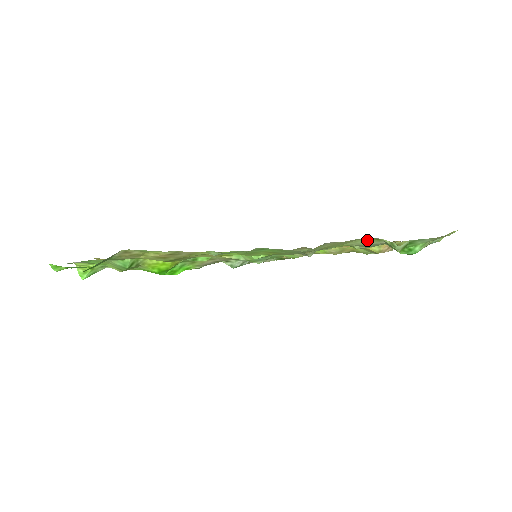
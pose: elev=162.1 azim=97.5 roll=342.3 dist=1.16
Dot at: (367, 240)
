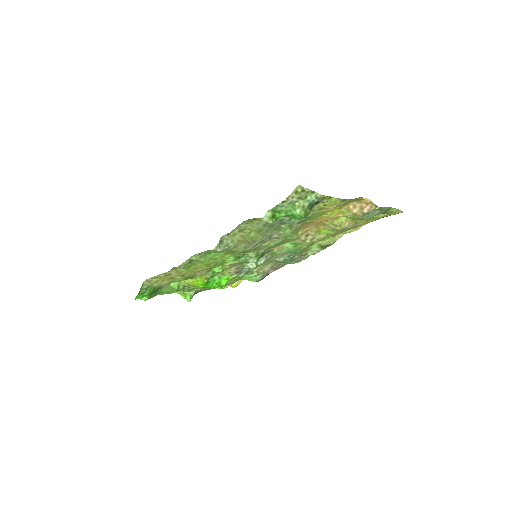
Dot at: (253, 222)
